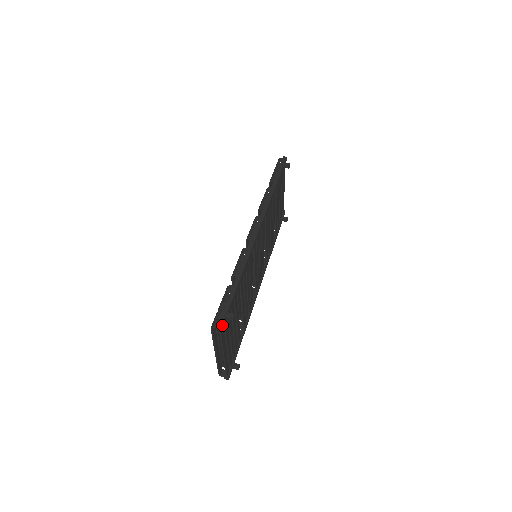
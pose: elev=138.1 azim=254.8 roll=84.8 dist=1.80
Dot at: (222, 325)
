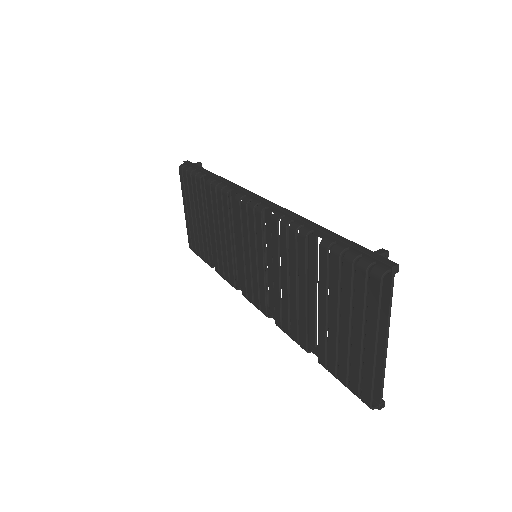
Dot at: (394, 262)
